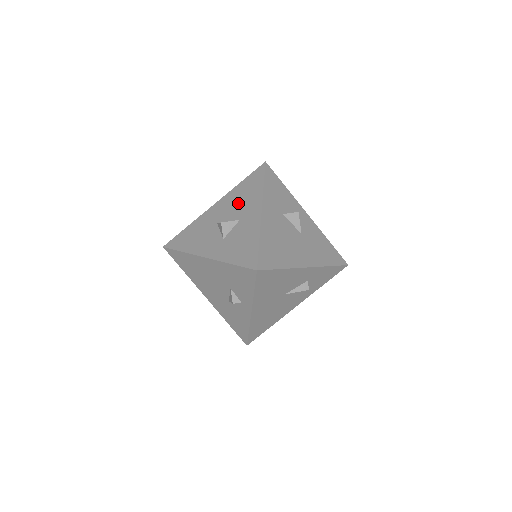
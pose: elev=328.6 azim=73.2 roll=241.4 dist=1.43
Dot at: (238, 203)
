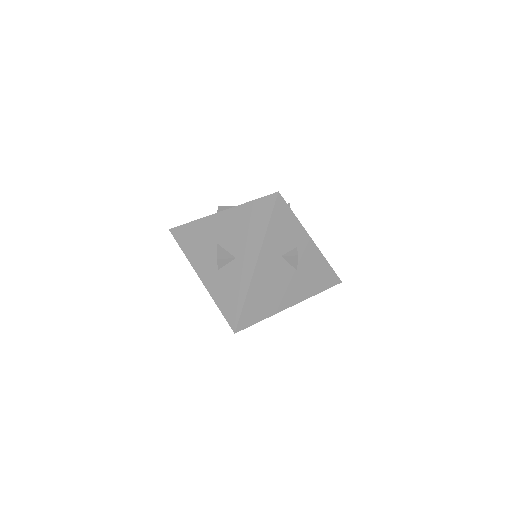
Dot at: (240, 233)
